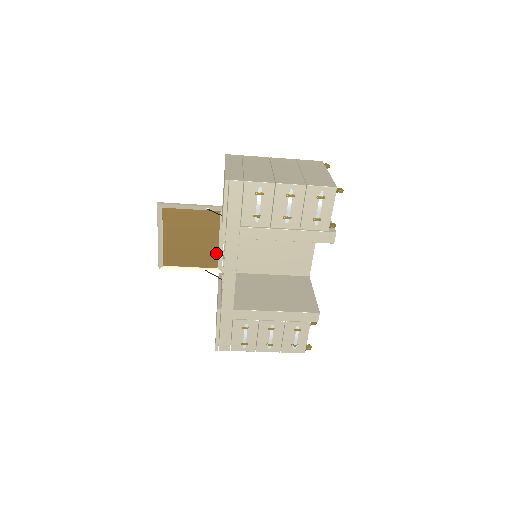
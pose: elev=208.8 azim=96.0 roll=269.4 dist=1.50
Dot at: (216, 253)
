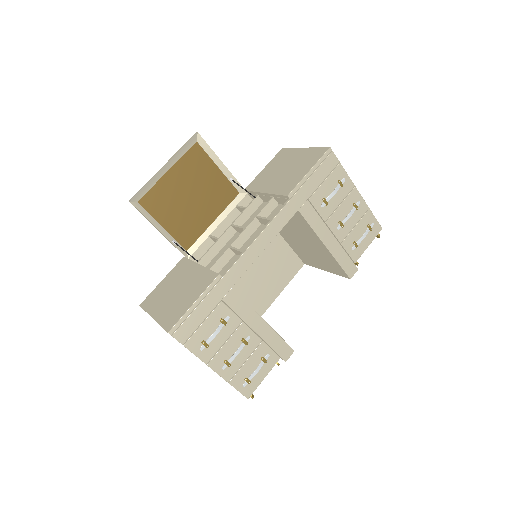
Dot at: (200, 233)
